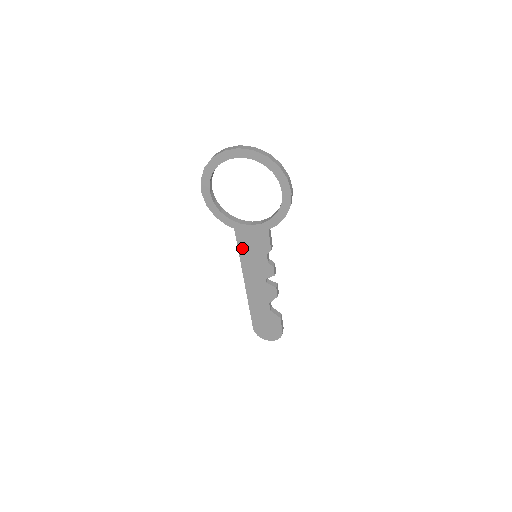
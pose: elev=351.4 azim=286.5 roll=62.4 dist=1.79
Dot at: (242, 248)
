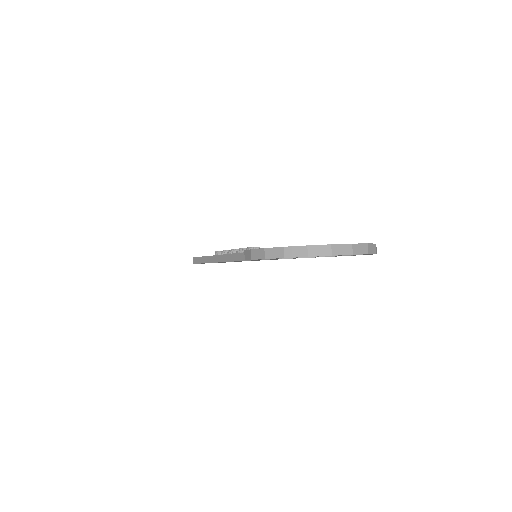
Dot at: occluded
